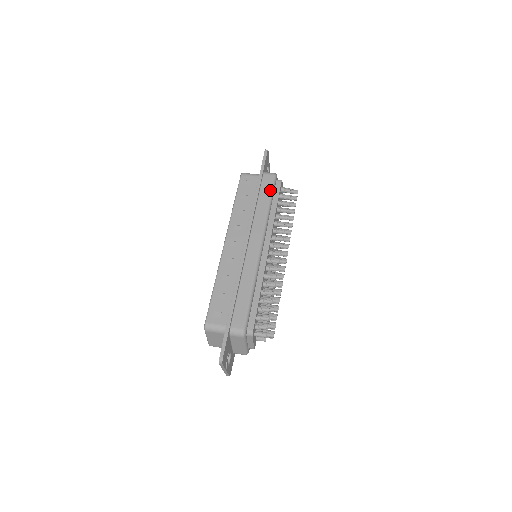
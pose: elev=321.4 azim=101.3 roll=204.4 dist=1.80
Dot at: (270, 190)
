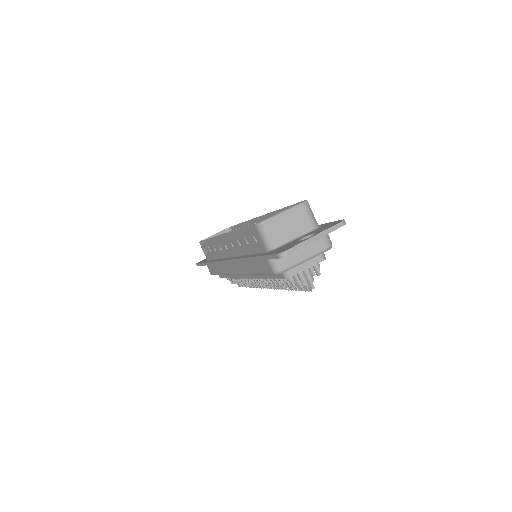
Dot at: (262, 272)
